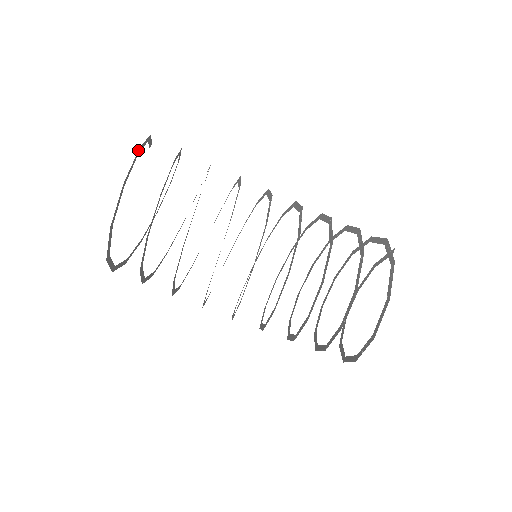
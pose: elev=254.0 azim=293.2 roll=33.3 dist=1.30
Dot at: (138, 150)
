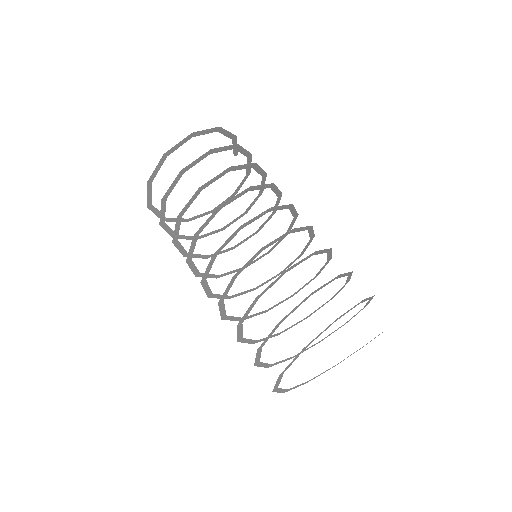
Dot at: (218, 127)
